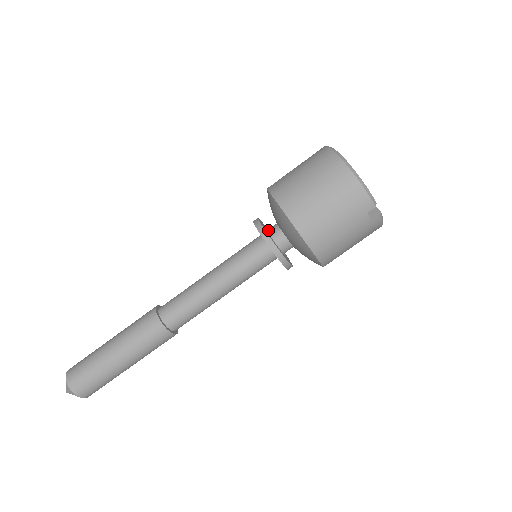
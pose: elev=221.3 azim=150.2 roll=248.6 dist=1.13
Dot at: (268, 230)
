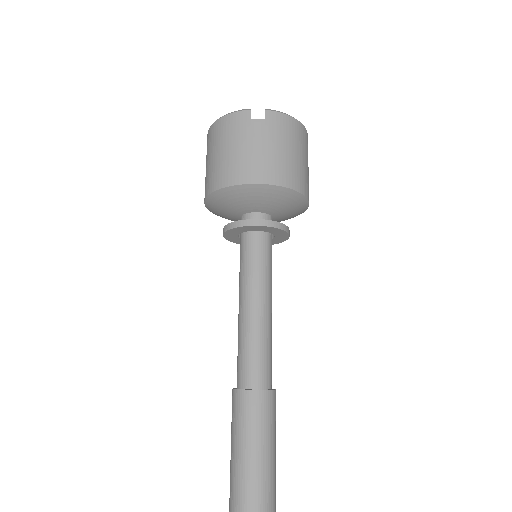
Dot at: occluded
